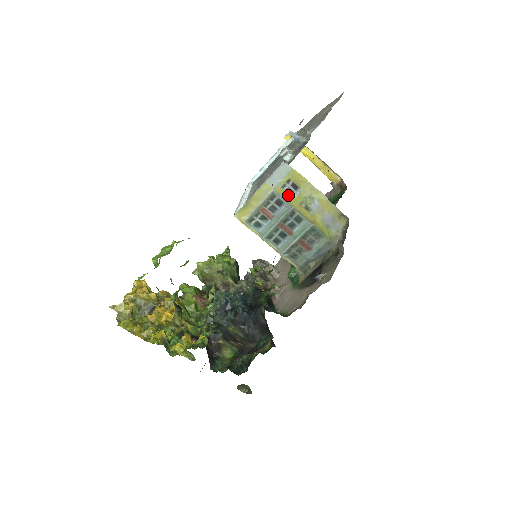
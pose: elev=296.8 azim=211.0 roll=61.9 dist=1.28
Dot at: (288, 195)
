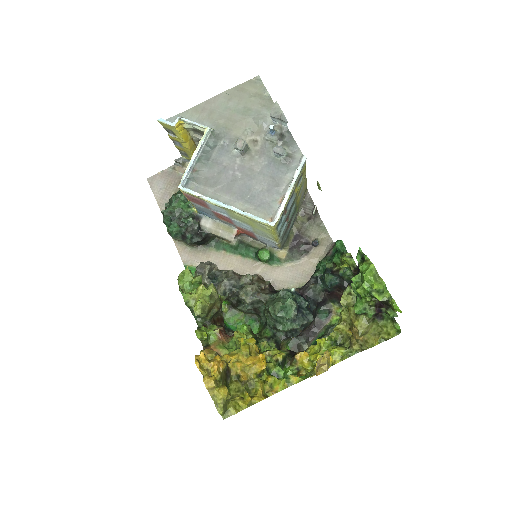
Dot at: (296, 187)
